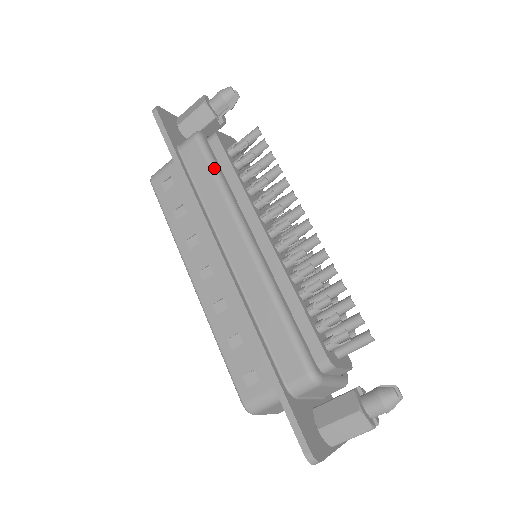
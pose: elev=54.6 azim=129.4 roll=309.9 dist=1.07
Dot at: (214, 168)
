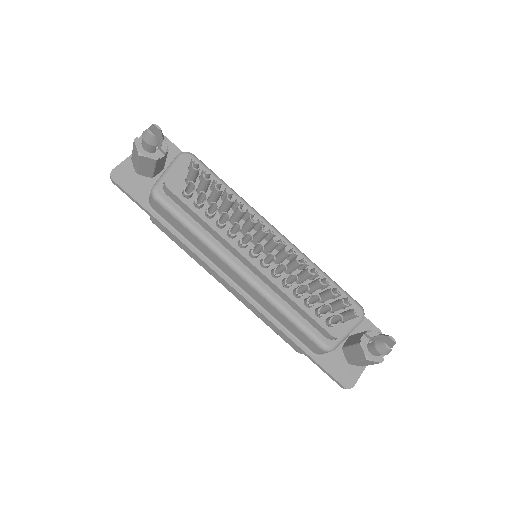
Dot at: (183, 222)
